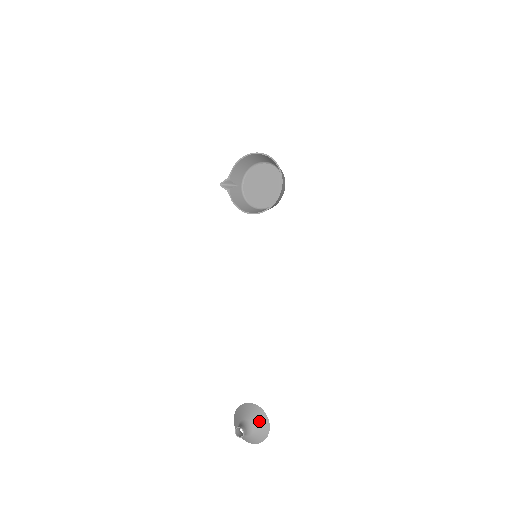
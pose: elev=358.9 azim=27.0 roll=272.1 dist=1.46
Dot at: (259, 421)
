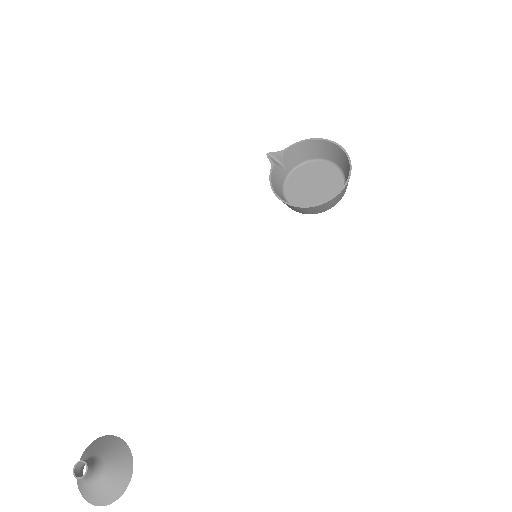
Dot at: (117, 472)
